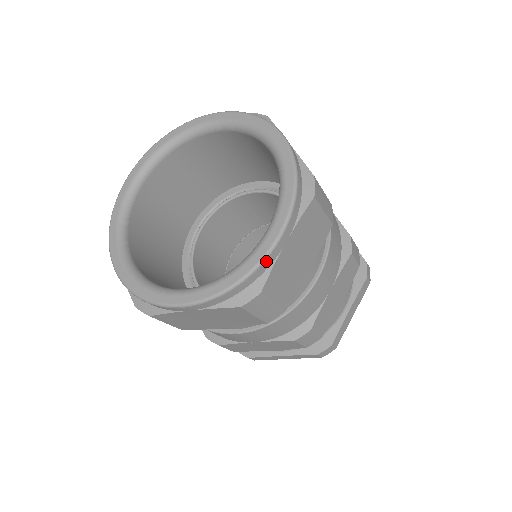
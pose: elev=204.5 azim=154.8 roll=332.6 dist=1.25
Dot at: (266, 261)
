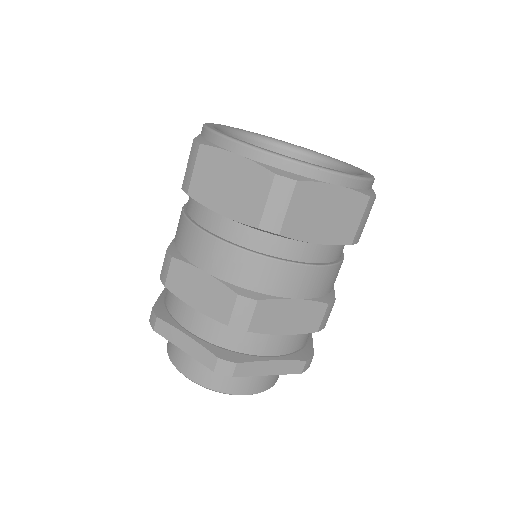
Dot at: occluded
